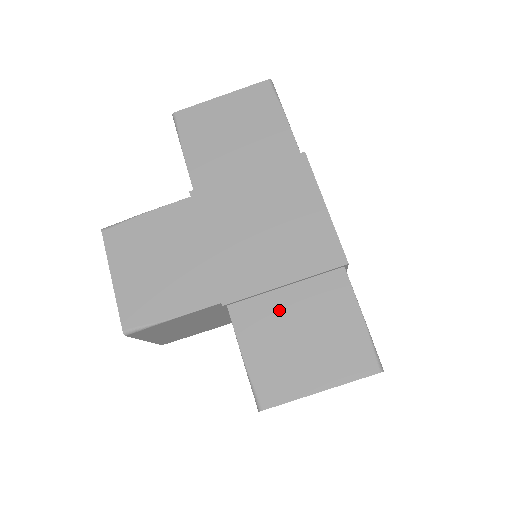
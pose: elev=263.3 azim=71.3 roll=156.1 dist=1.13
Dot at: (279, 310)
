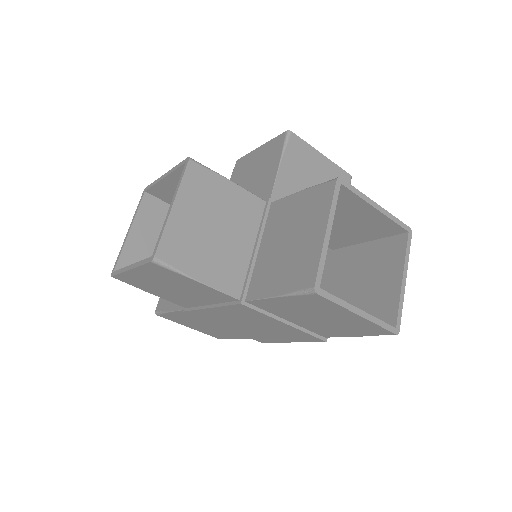
Dot at: (209, 323)
